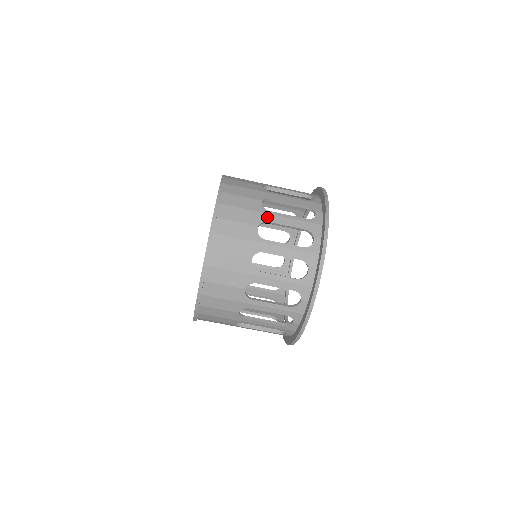
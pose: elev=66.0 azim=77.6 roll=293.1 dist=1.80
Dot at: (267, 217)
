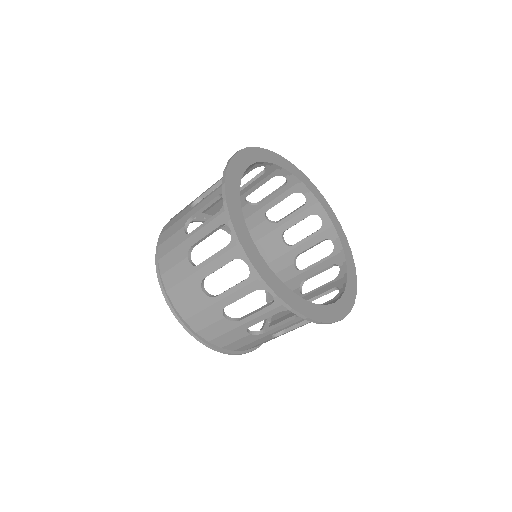
Dot at: (190, 241)
